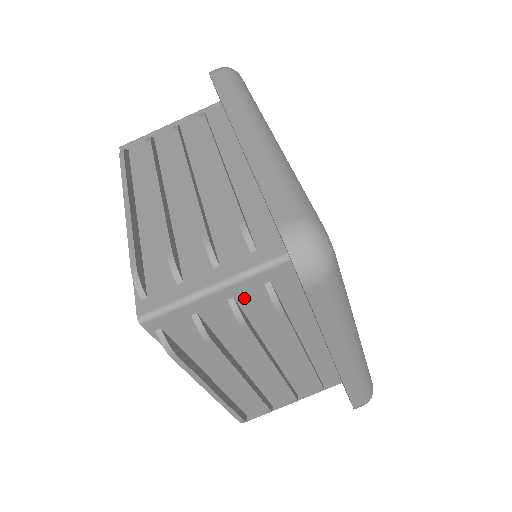
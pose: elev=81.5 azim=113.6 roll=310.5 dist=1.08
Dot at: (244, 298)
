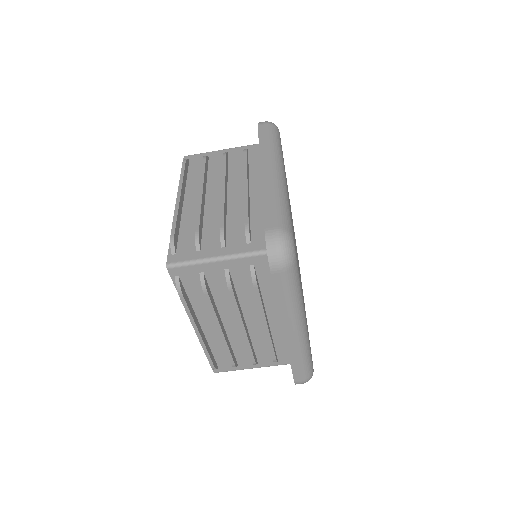
Dot at: (235, 271)
